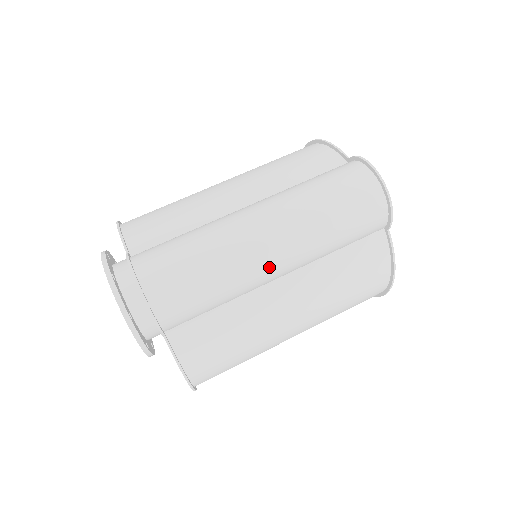
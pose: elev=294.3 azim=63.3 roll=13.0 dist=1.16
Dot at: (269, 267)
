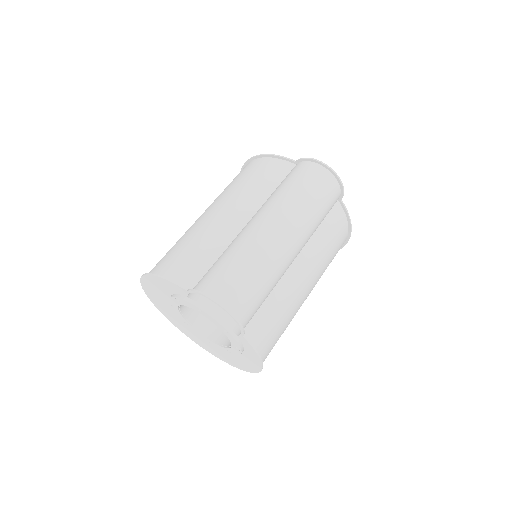
Dot at: (290, 256)
